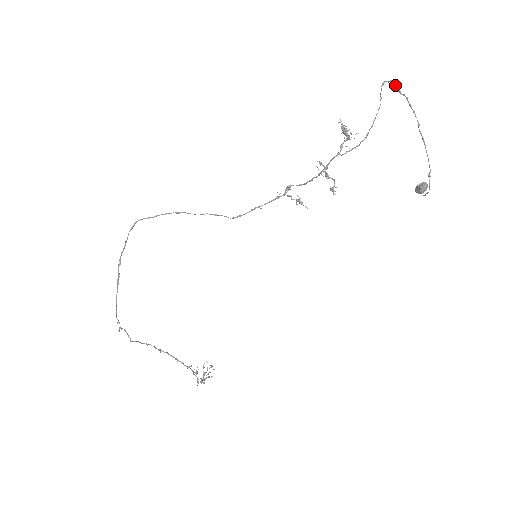
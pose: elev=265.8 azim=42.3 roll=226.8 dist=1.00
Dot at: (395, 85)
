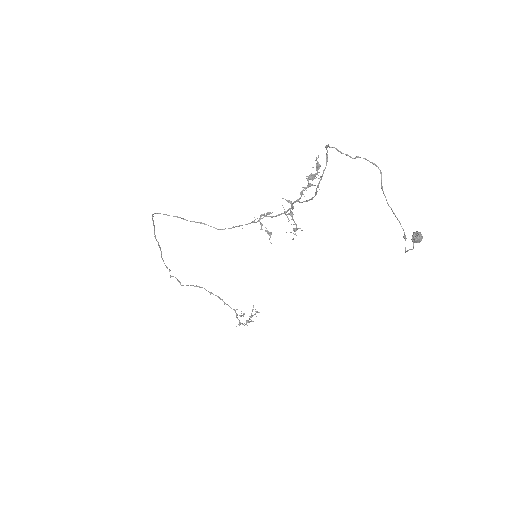
Dot at: (338, 151)
